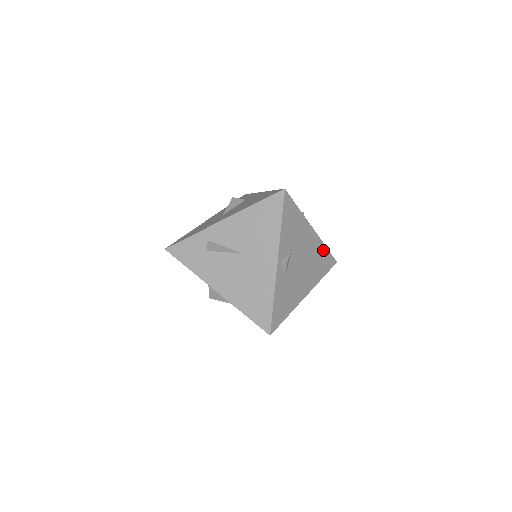
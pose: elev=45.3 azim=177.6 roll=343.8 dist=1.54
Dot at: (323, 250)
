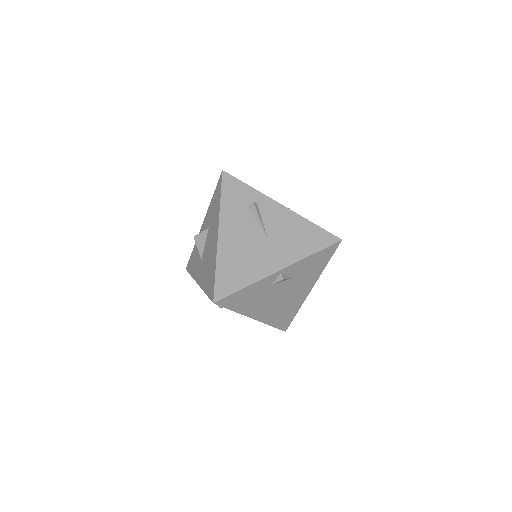
Dot at: (295, 310)
